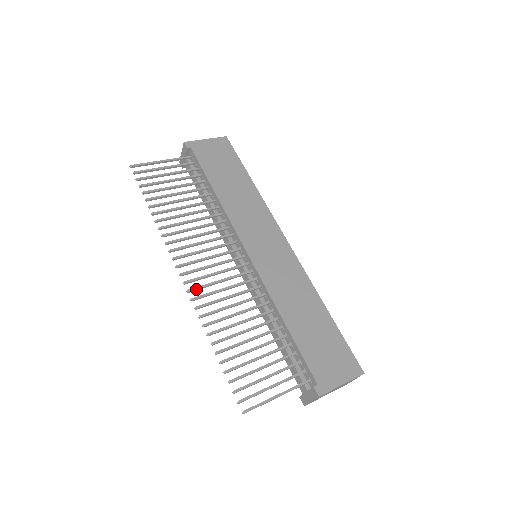
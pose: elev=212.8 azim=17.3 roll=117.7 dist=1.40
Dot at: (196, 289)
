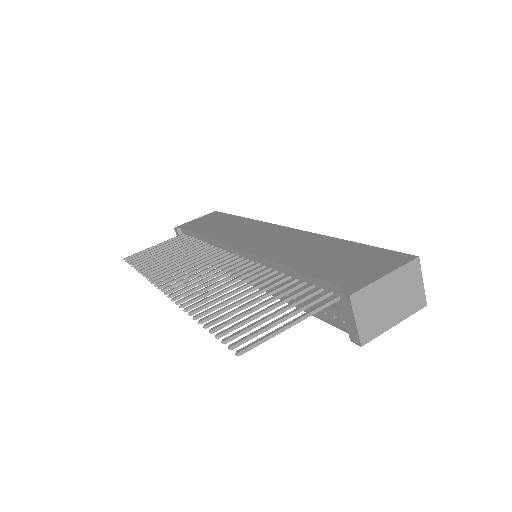
Dot at: (178, 291)
